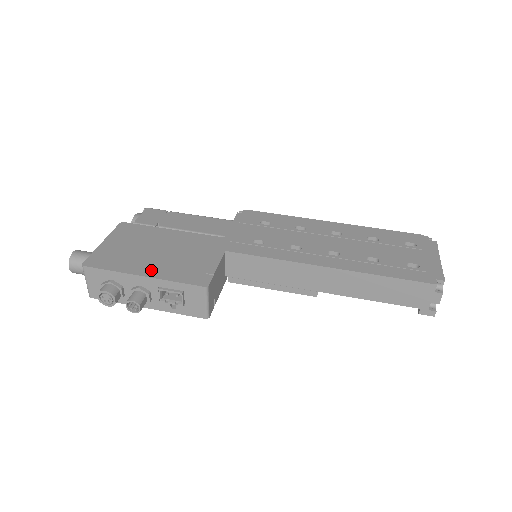
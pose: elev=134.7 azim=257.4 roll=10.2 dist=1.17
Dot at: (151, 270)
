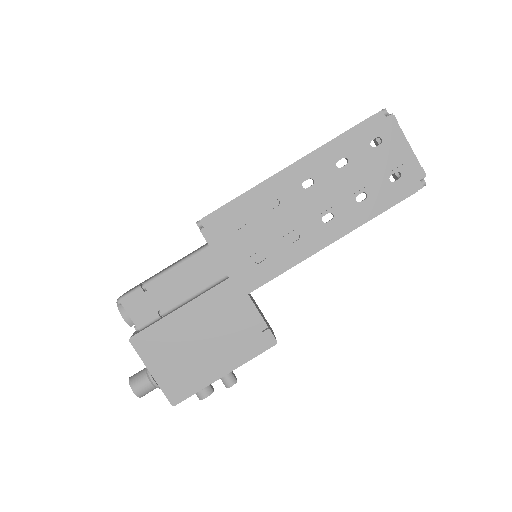
Dot at: (224, 365)
